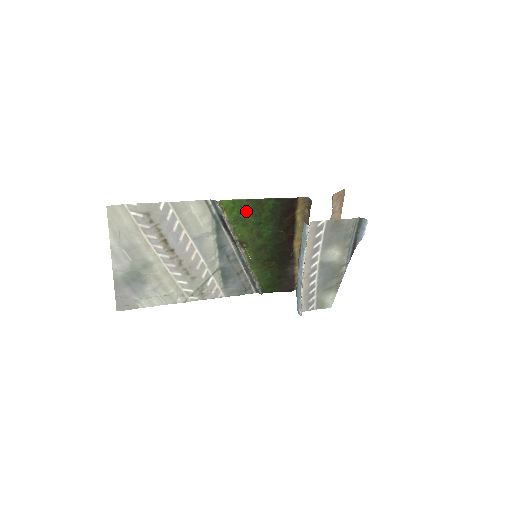
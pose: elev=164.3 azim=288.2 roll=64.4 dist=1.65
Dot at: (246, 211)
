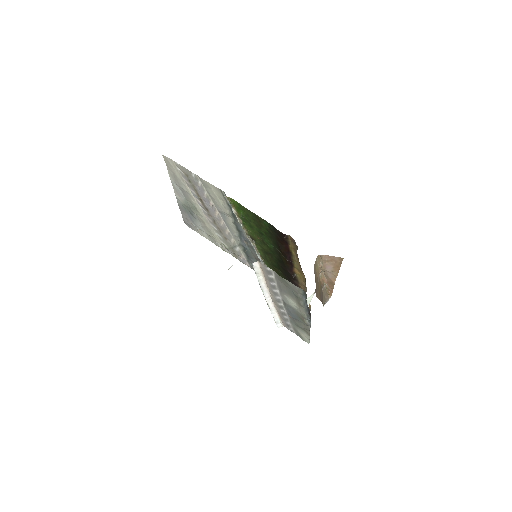
Dot at: (249, 217)
